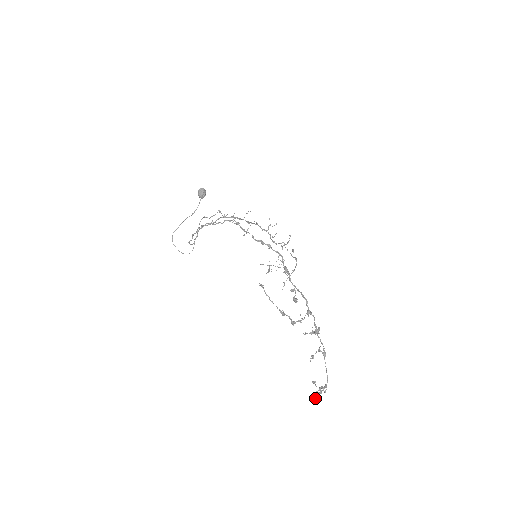
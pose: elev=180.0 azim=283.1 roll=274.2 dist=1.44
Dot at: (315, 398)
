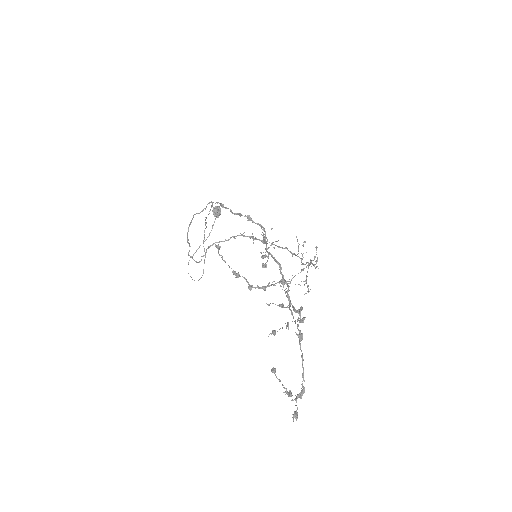
Dot at: (296, 418)
